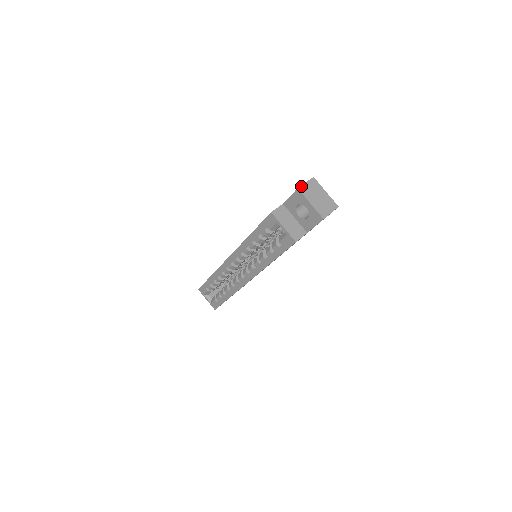
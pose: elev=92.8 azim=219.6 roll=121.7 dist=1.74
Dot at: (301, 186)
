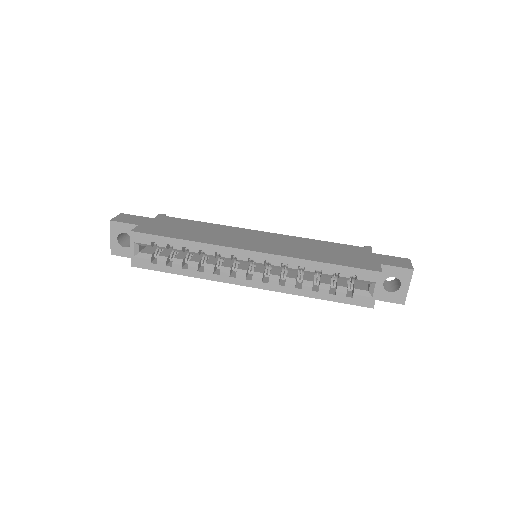
Dot at: occluded
